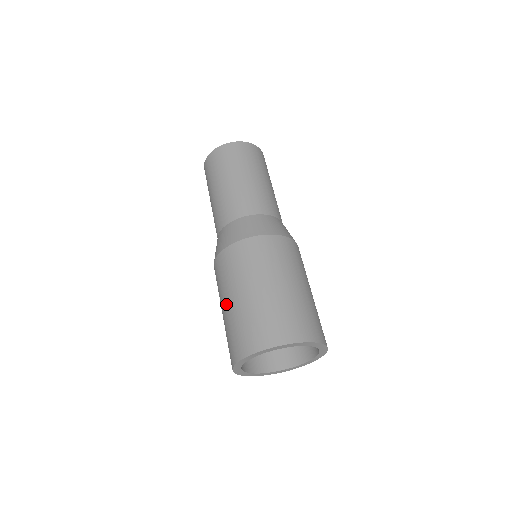
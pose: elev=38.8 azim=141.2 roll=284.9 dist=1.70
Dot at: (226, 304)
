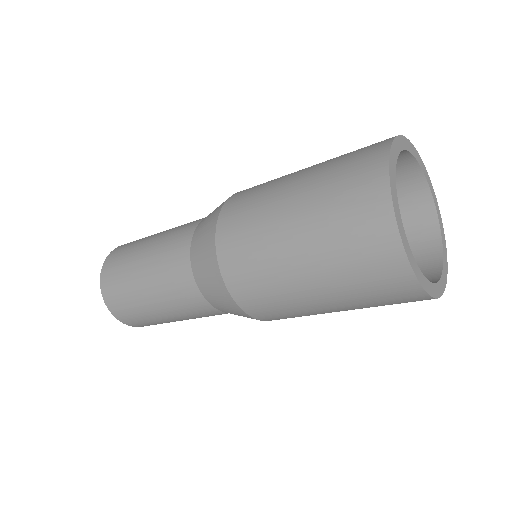
Dot at: (294, 253)
